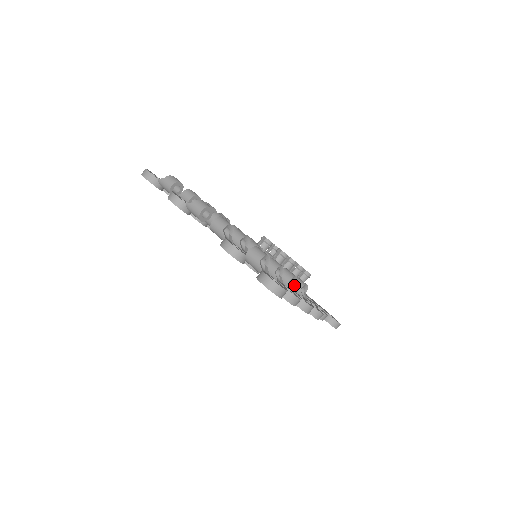
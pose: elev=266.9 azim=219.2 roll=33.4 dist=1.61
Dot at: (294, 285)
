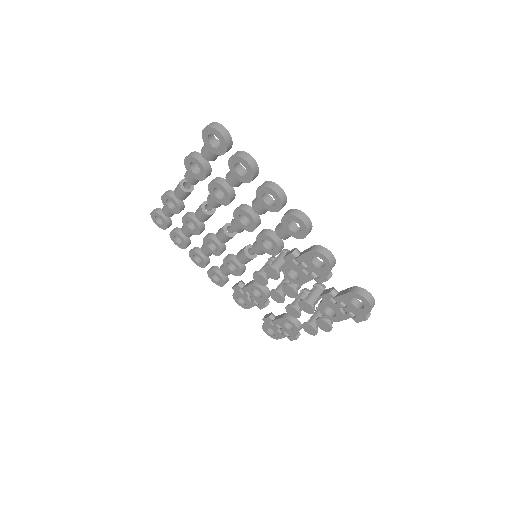
Dot at: occluded
